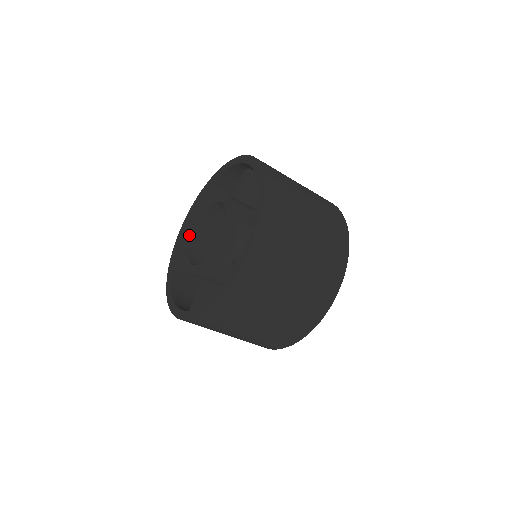
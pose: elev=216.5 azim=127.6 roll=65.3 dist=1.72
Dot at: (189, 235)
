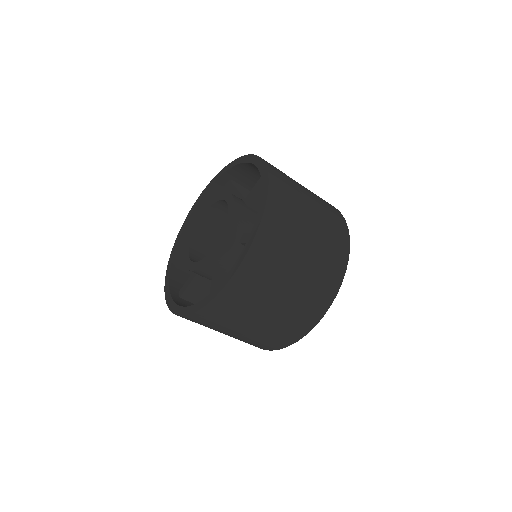
Dot at: (199, 216)
